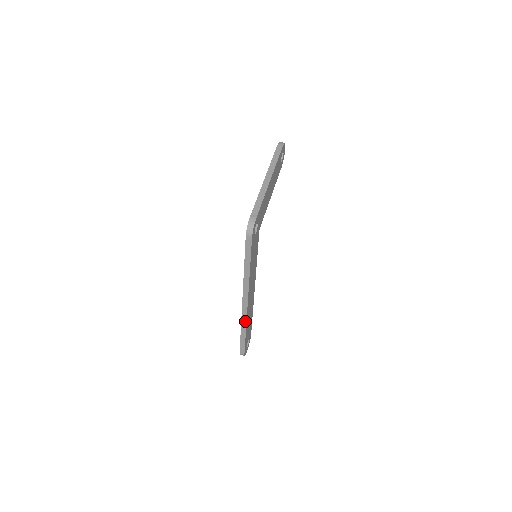
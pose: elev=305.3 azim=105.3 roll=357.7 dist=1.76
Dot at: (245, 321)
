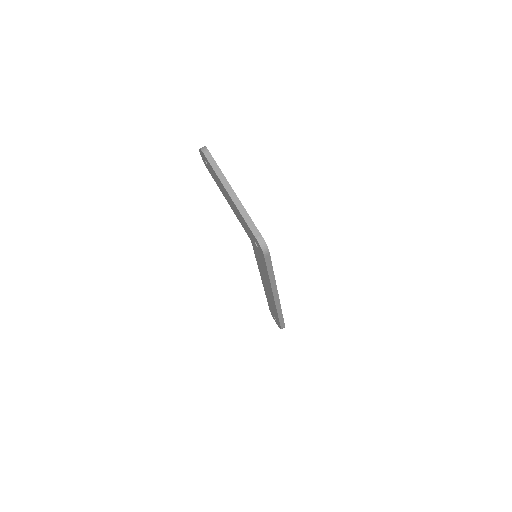
Dot at: (280, 307)
